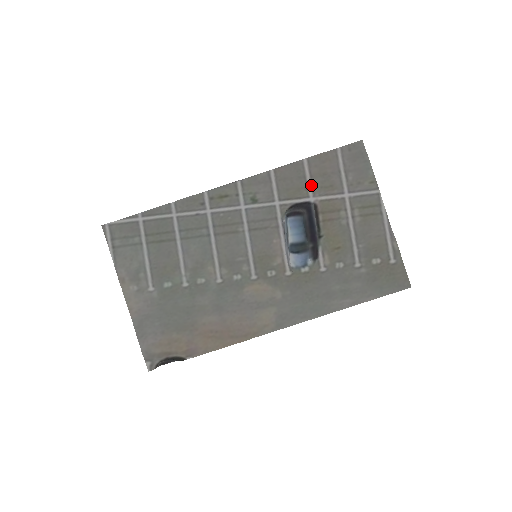
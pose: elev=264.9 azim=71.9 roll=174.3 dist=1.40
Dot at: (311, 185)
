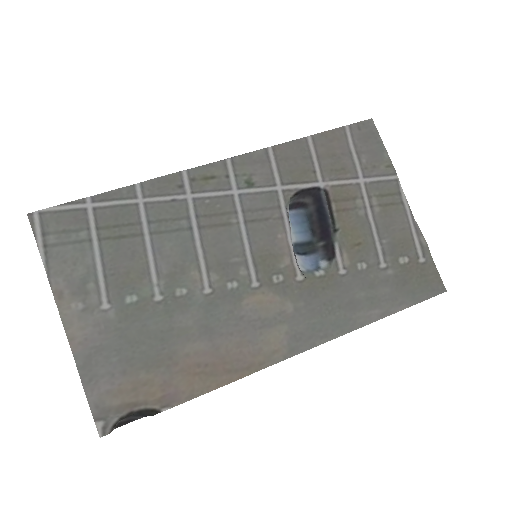
Dot at: (319, 167)
